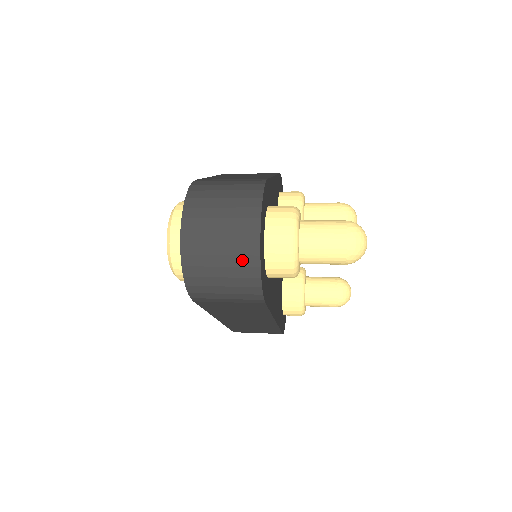
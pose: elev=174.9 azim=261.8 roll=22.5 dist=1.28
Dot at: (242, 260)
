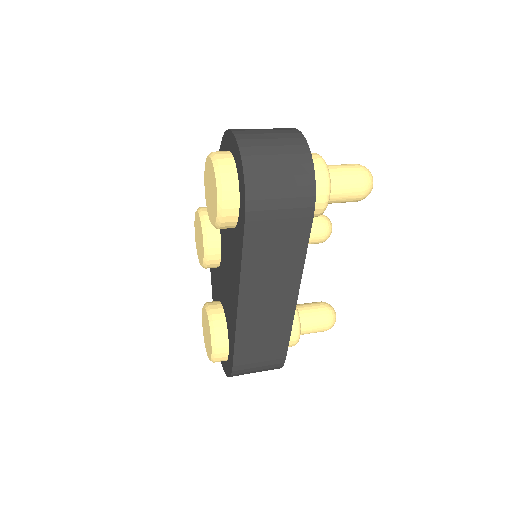
Dot at: (297, 158)
